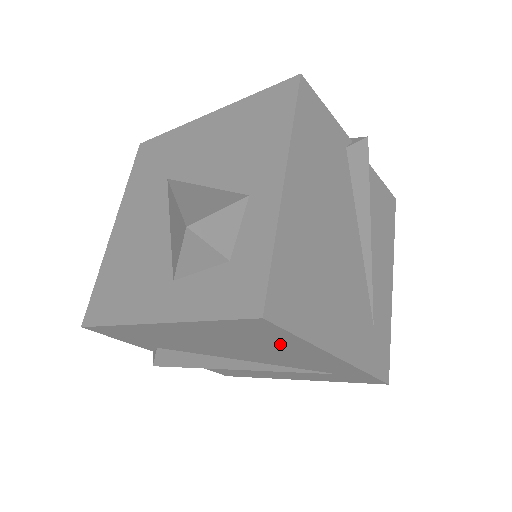
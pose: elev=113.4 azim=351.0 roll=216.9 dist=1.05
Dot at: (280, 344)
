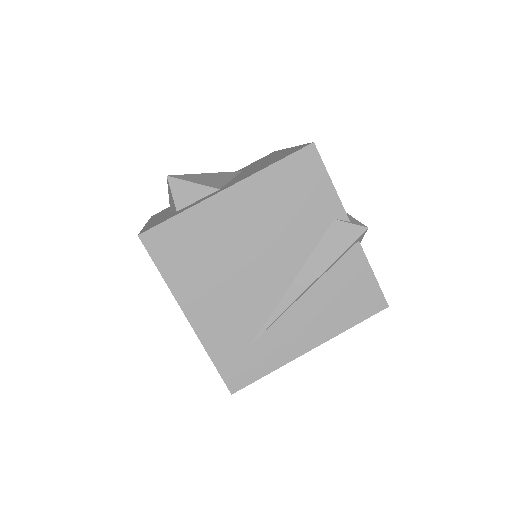
Dot at: occluded
